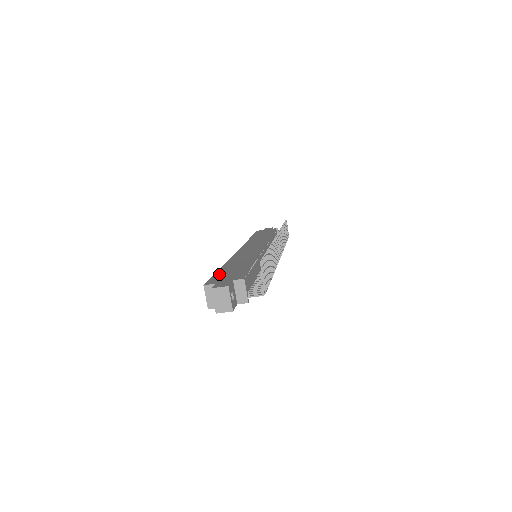
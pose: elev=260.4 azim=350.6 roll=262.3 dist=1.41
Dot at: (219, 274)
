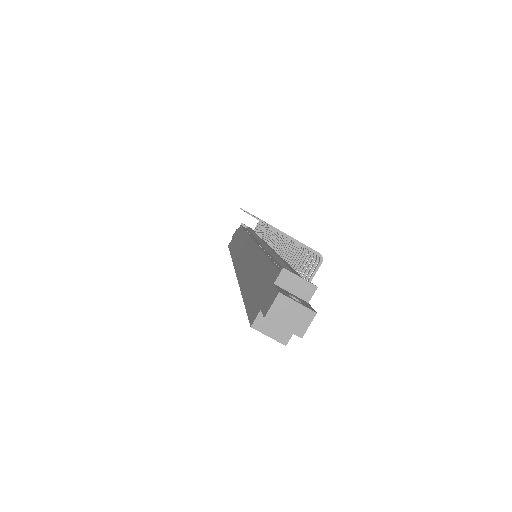
Dot at: (249, 300)
